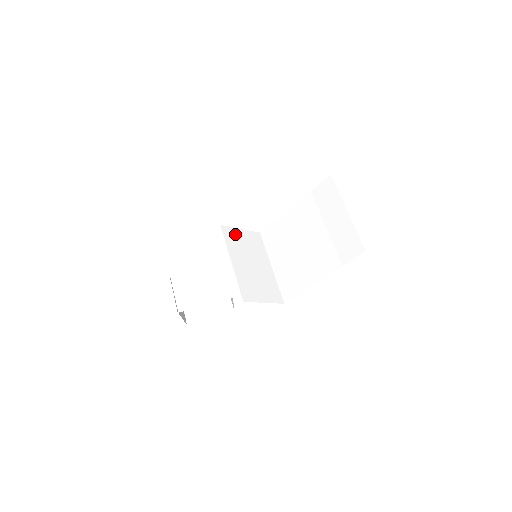
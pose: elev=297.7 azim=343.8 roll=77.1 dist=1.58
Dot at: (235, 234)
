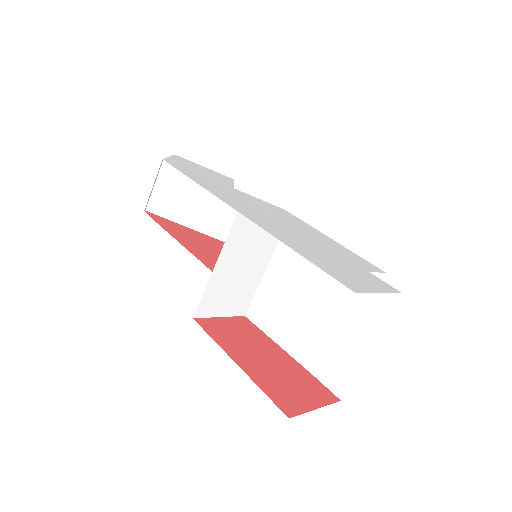
Dot at: (250, 225)
